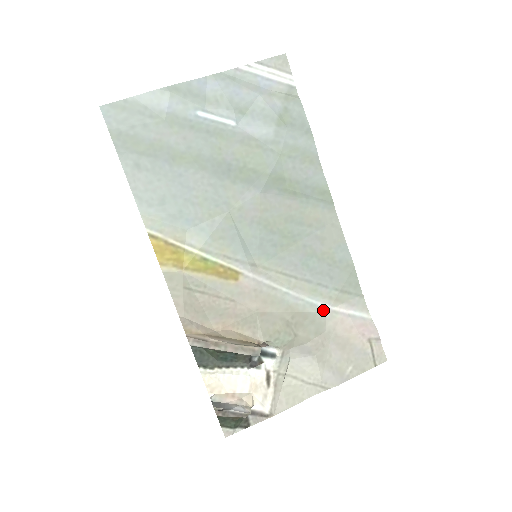
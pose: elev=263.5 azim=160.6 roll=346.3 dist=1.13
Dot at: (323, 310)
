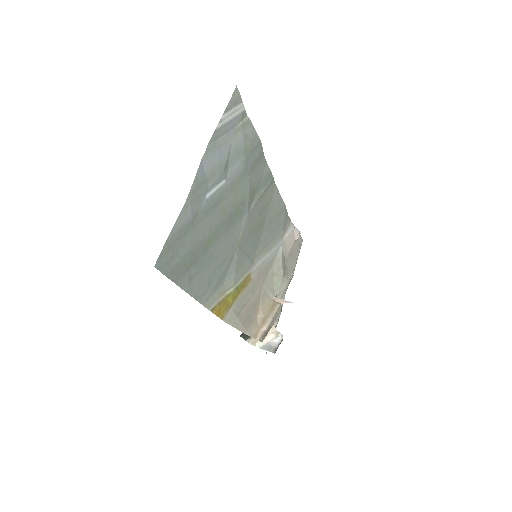
Dot at: (280, 246)
